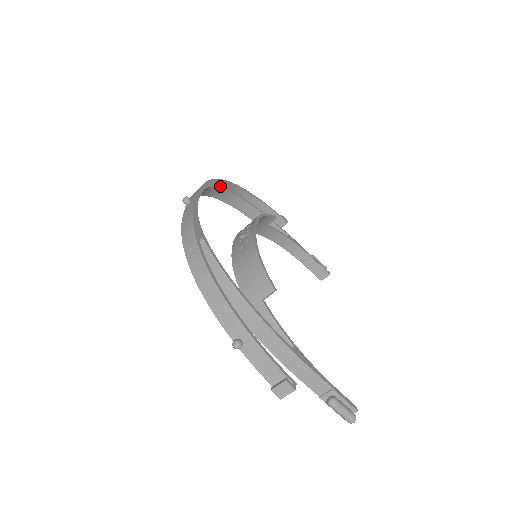
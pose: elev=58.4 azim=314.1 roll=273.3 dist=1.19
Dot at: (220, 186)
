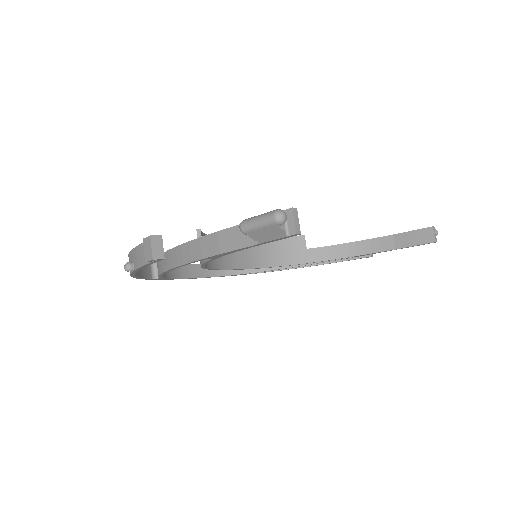
Dot at: occluded
